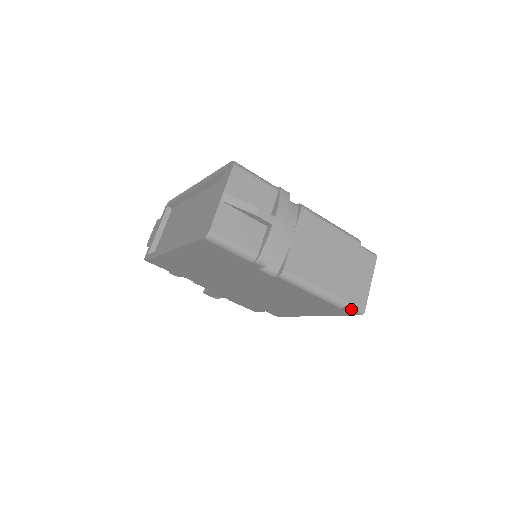
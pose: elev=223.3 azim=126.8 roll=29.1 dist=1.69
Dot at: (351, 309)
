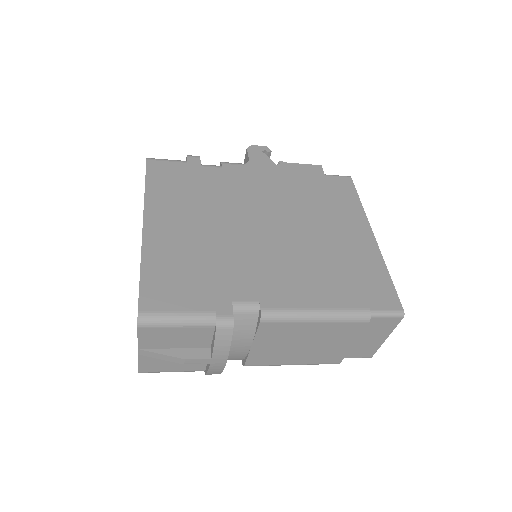
Dot at: (352, 357)
